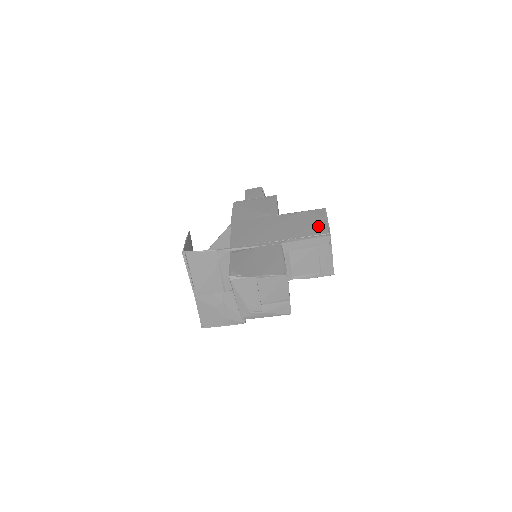
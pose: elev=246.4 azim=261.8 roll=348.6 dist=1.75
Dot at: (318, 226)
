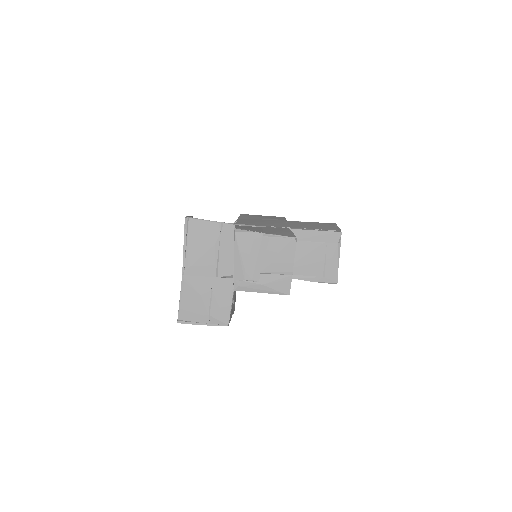
Dot at: (328, 227)
